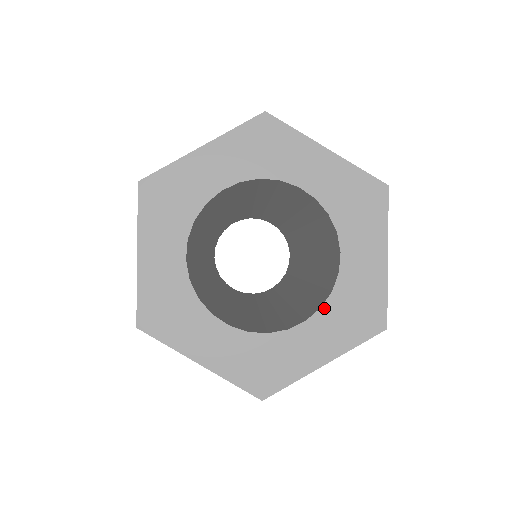
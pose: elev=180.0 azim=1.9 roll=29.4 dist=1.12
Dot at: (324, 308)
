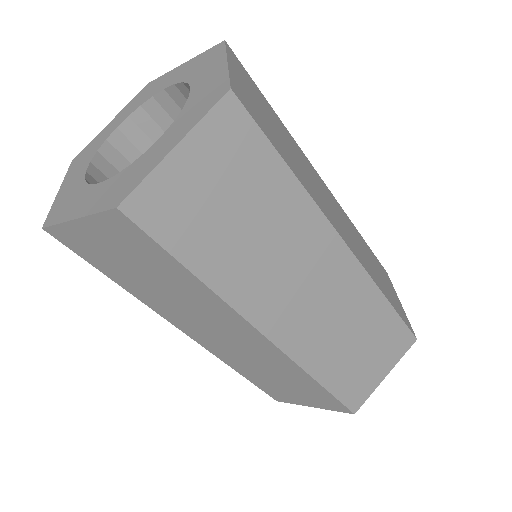
Dot at: (116, 176)
